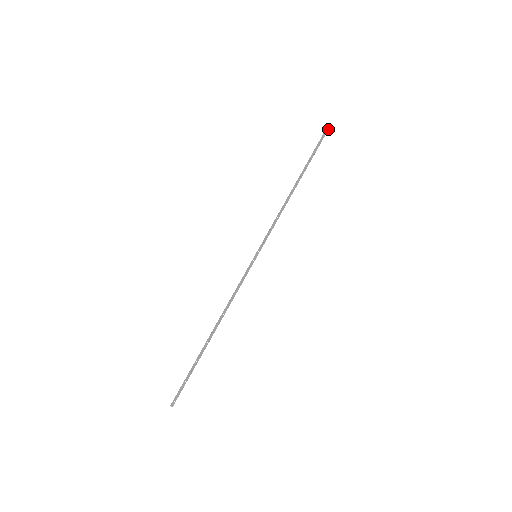
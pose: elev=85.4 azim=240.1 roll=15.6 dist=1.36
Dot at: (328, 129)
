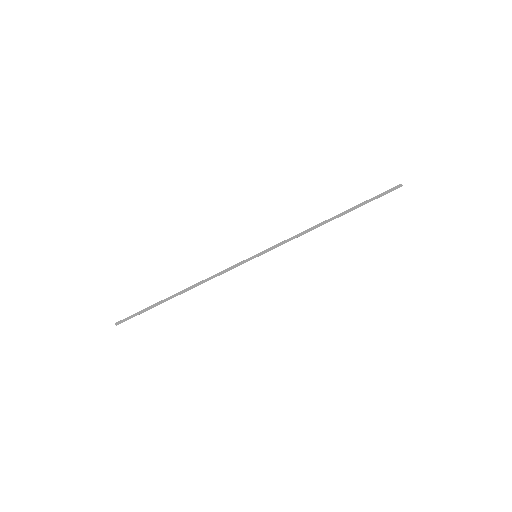
Dot at: (399, 187)
